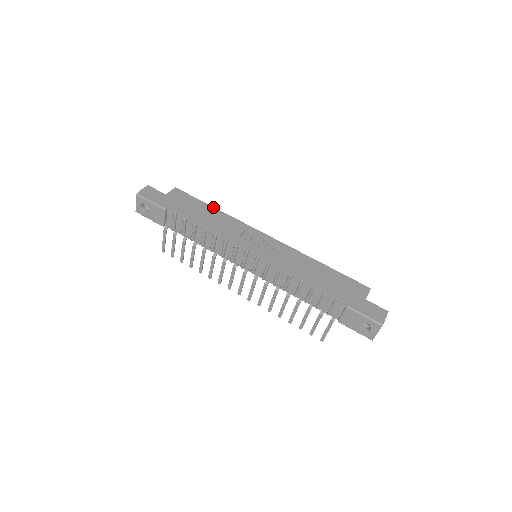
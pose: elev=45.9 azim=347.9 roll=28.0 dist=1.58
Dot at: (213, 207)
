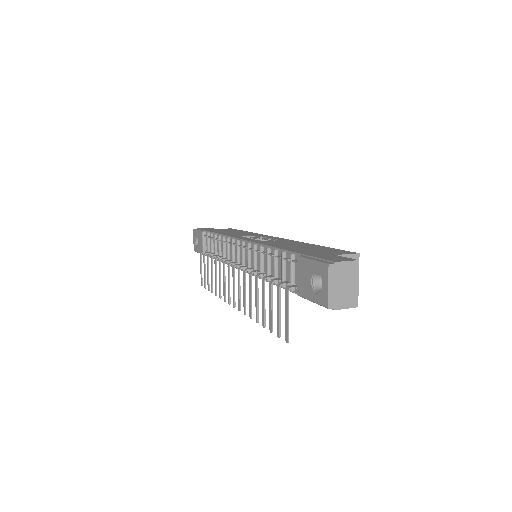
Dot at: occluded
